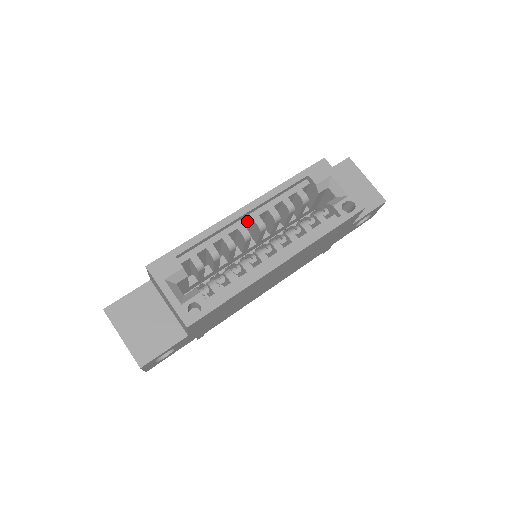
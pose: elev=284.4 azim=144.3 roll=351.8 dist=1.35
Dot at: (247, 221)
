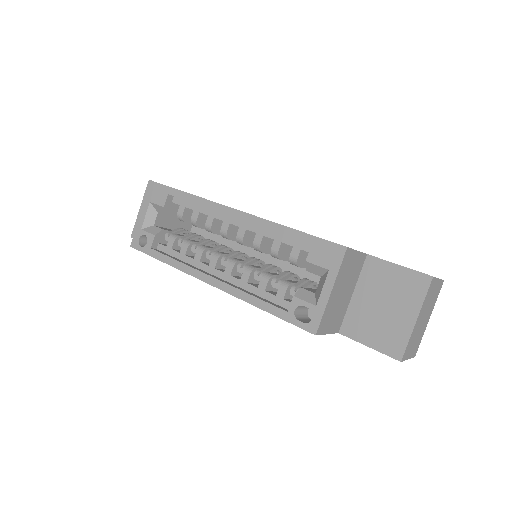
Dot at: (234, 223)
